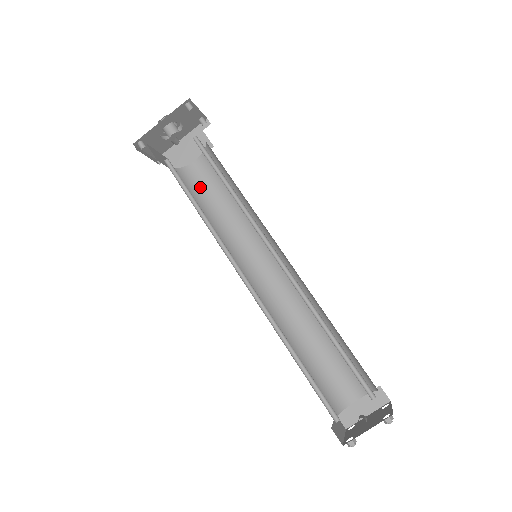
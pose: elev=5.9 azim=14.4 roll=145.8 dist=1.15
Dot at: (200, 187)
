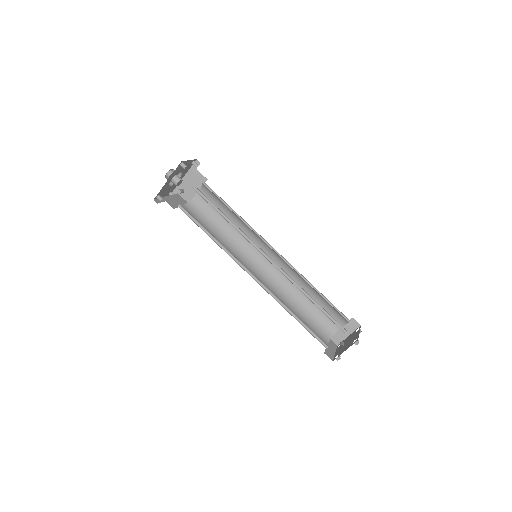
Dot at: (206, 211)
